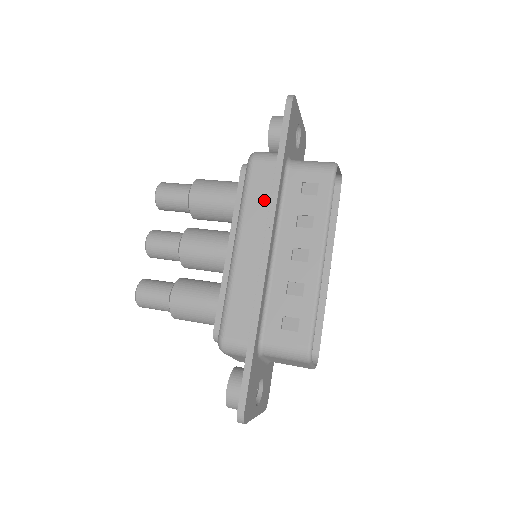
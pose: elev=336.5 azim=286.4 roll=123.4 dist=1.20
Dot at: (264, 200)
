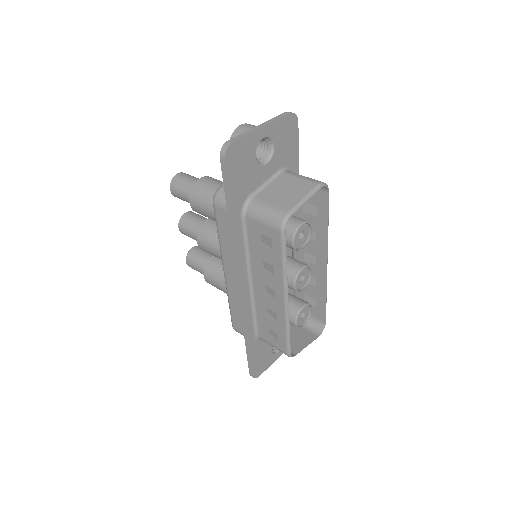
Dot at: occluded
